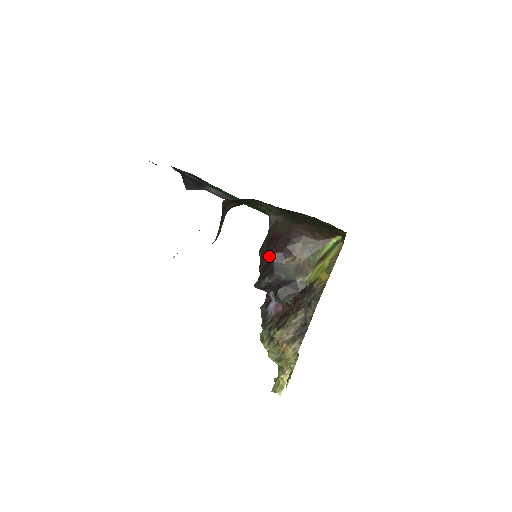
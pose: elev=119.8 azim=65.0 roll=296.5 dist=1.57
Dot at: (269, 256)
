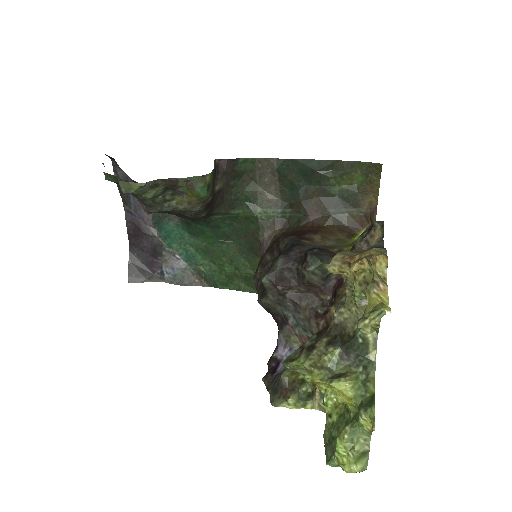
Dot at: (279, 240)
